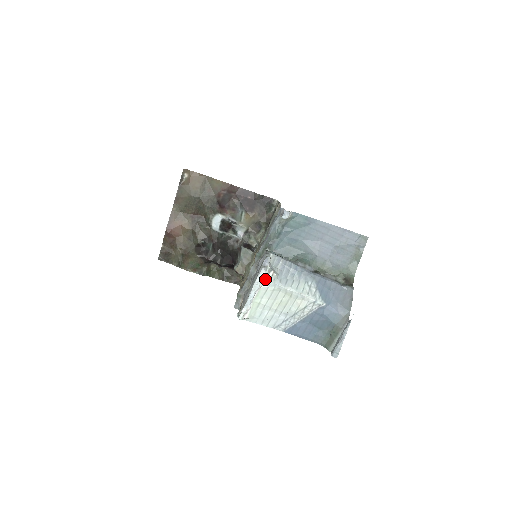
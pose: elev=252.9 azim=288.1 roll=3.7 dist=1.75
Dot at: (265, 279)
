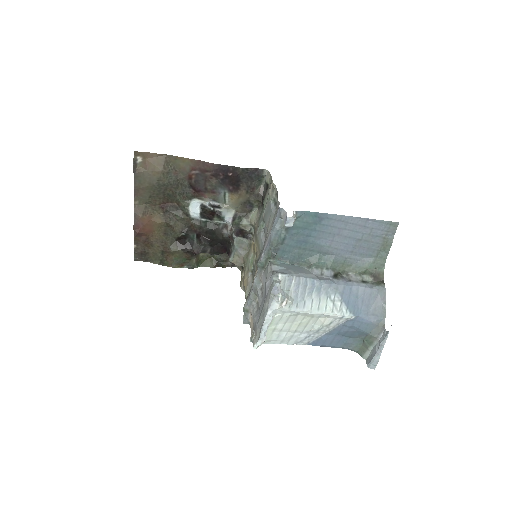
Dot at: (278, 309)
